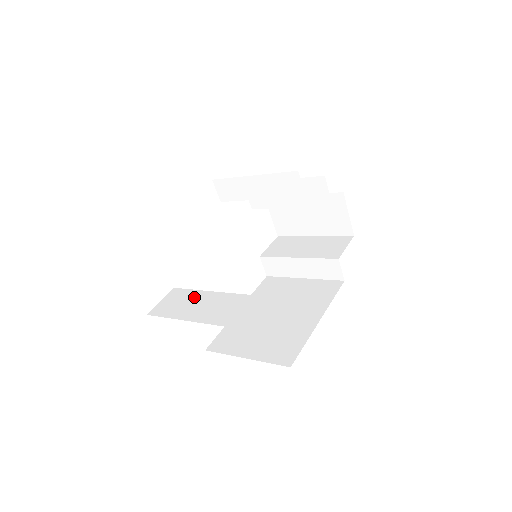
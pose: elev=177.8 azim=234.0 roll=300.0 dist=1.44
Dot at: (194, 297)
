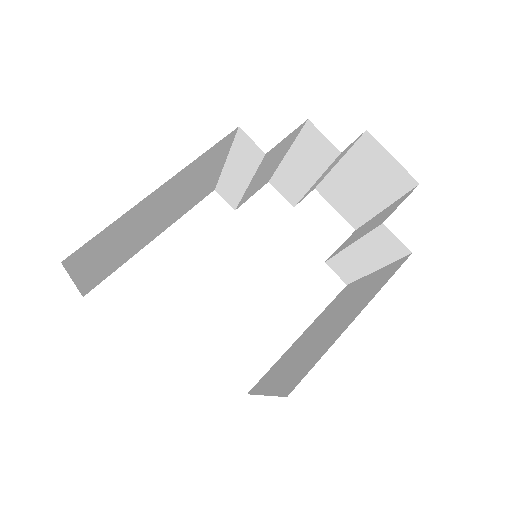
Dot at: occluded
